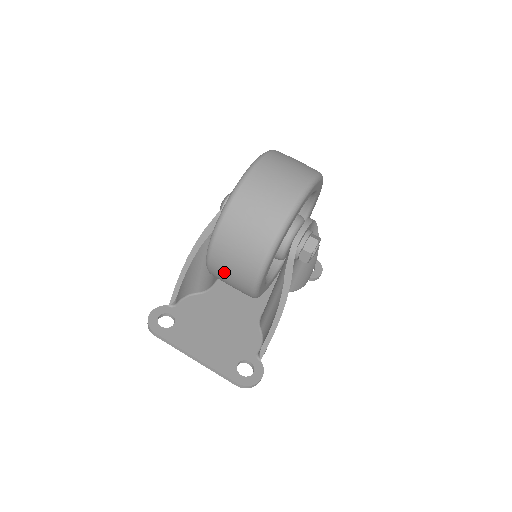
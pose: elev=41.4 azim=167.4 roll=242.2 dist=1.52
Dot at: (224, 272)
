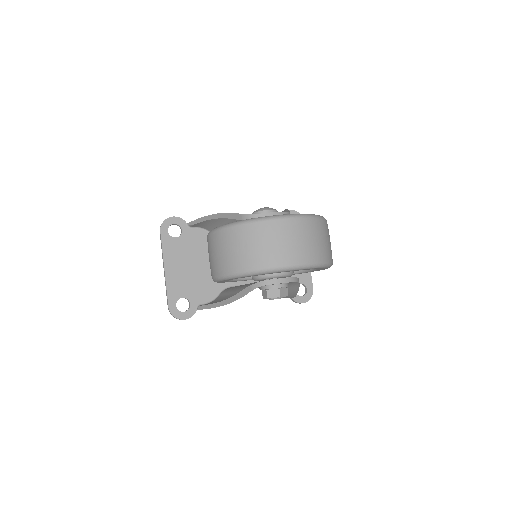
Dot at: occluded
